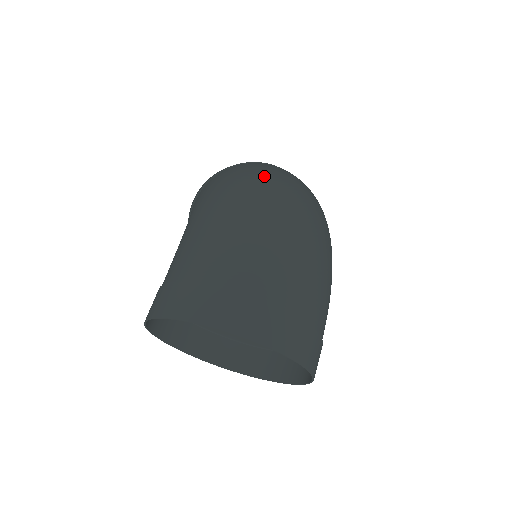
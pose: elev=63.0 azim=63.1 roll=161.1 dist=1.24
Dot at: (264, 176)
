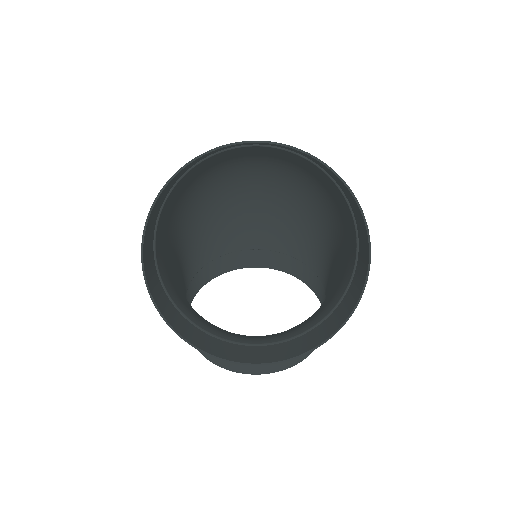
Dot at: (228, 201)
